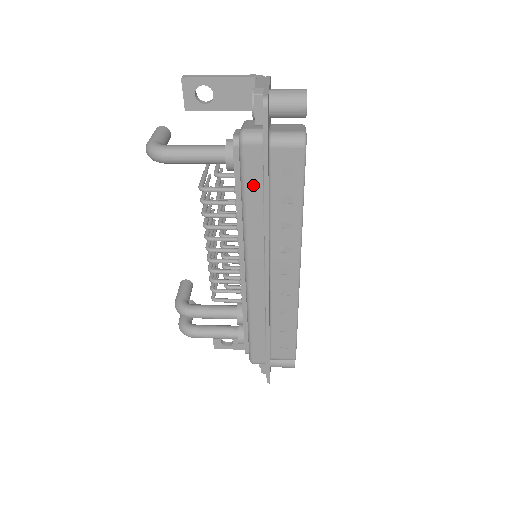
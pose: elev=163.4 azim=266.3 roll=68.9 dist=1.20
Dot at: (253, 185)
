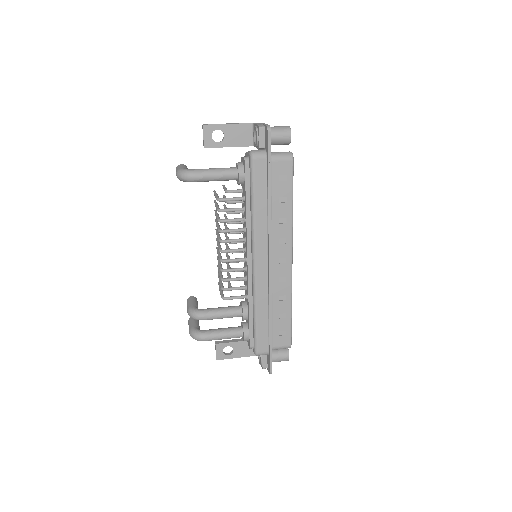
Dot at: (260, 189)
